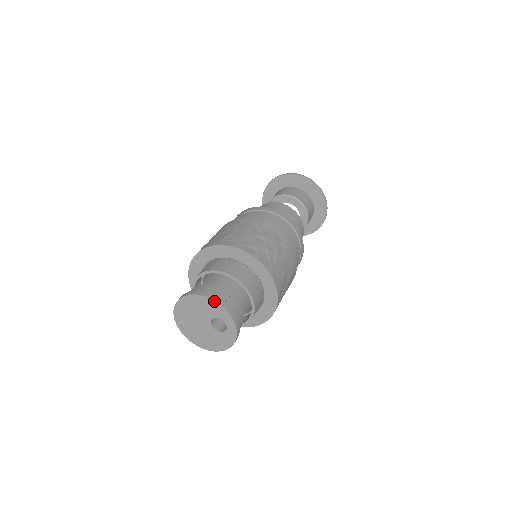
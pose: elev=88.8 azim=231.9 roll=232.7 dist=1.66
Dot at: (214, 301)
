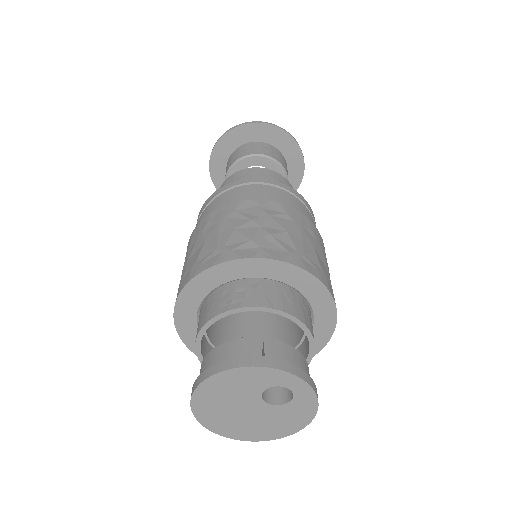
Dot at: (247, 368)
